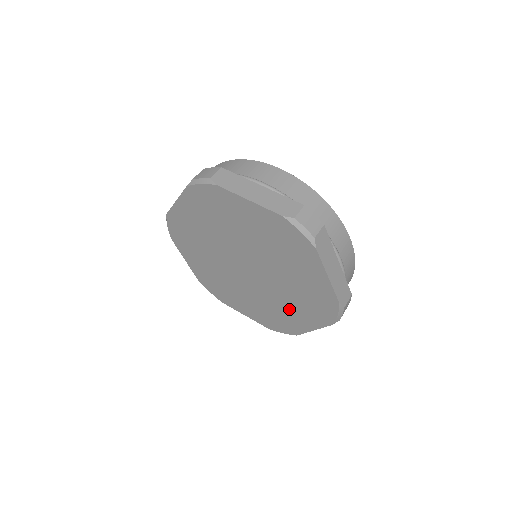
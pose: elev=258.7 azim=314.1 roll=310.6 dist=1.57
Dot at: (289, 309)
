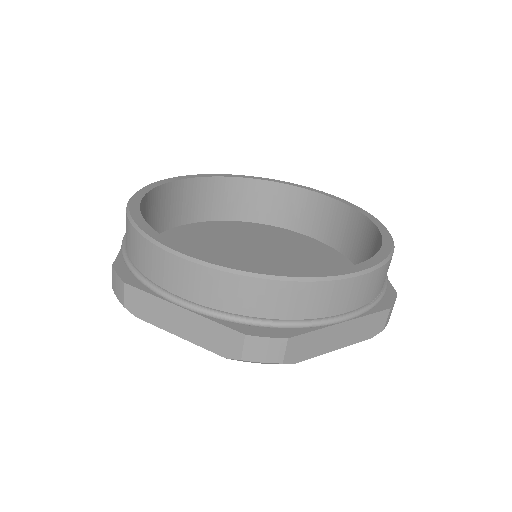
Dot at: occluded
